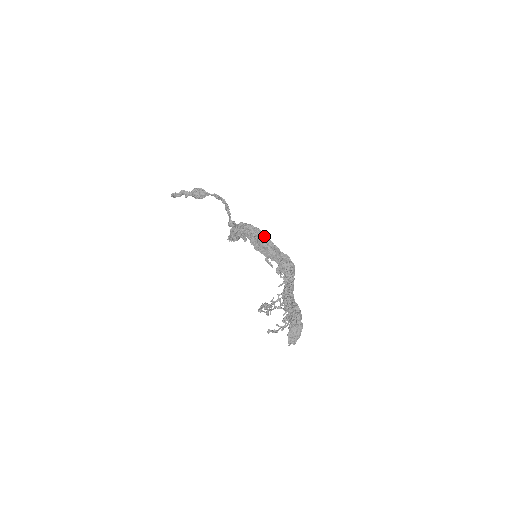
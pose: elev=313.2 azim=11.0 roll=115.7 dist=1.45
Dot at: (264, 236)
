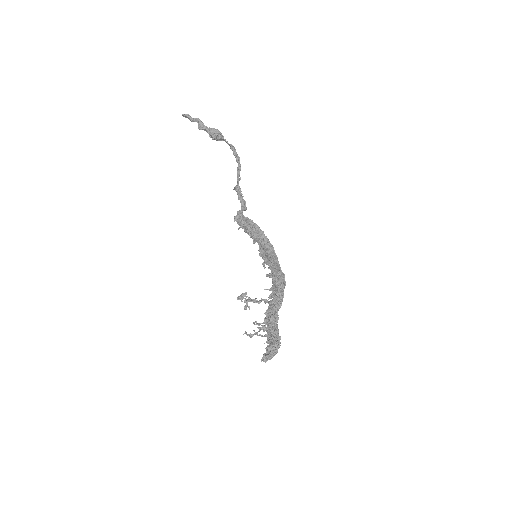
Dot at: (274, 253)
